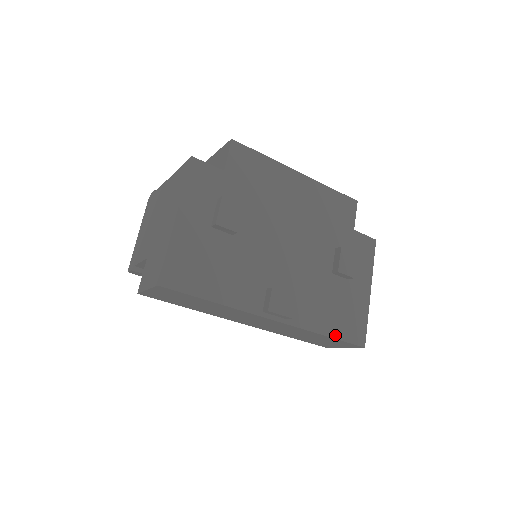
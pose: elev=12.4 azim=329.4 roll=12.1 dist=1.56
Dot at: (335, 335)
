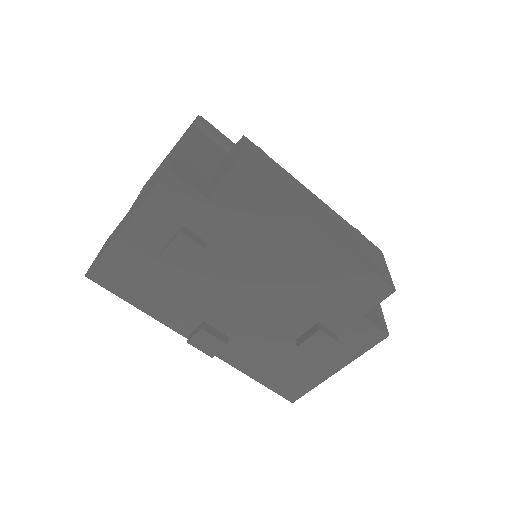
Dot at: (263, 382)
